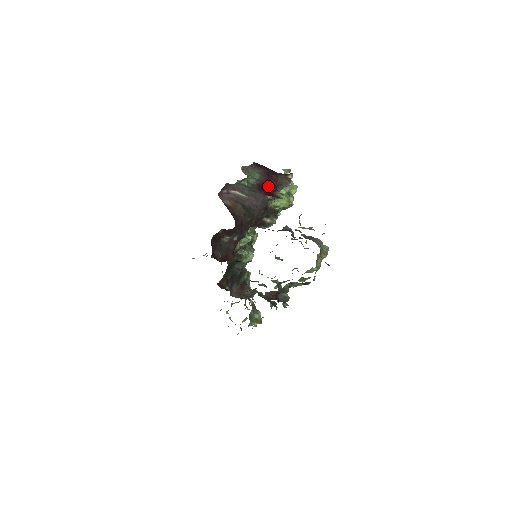
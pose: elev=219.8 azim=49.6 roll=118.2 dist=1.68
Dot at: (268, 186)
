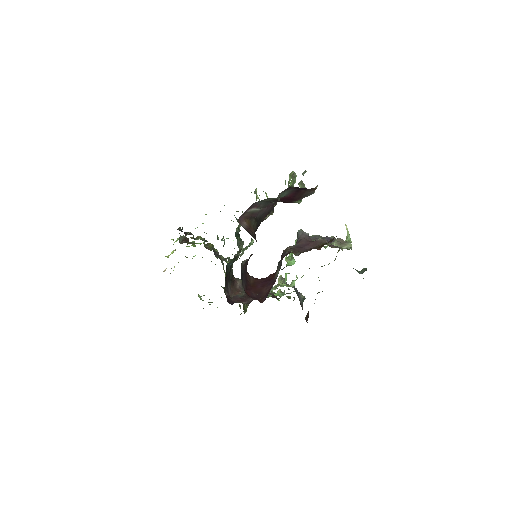
Dot at: (291, 198)
